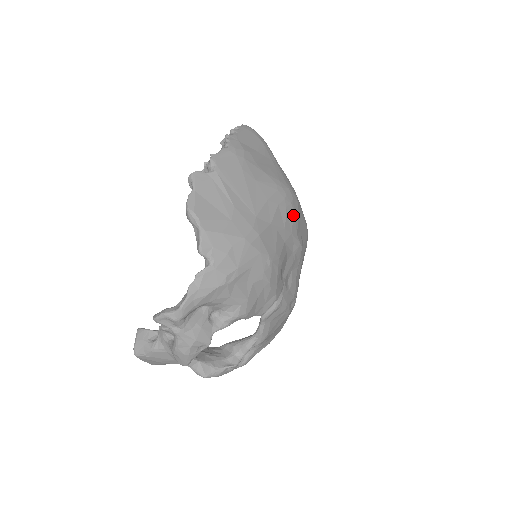
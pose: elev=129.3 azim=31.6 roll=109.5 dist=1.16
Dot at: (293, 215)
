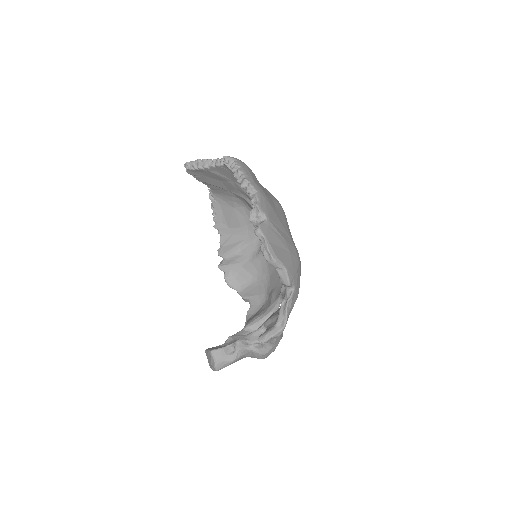
Dot at: occluded
